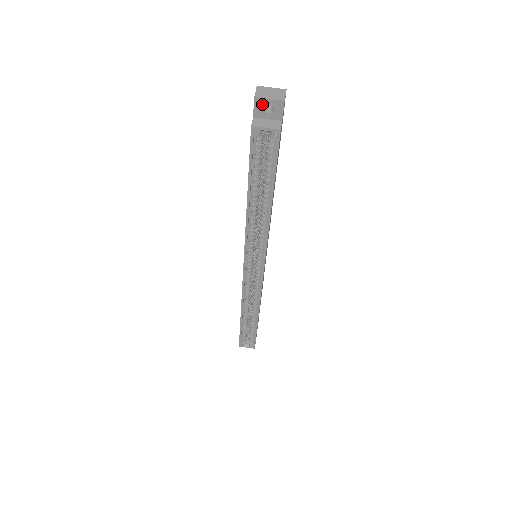
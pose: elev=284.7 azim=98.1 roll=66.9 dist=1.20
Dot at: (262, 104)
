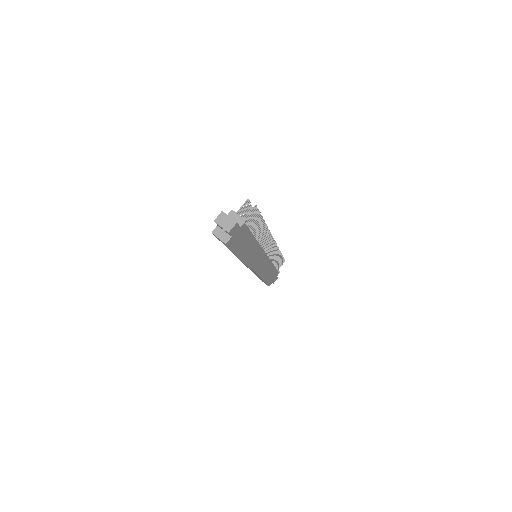
Dot at: (219, 225)
